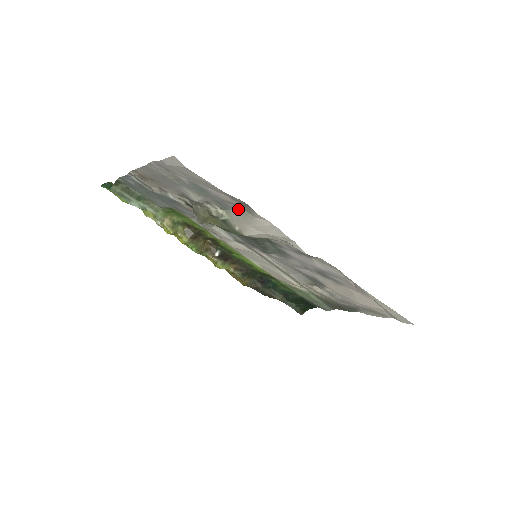
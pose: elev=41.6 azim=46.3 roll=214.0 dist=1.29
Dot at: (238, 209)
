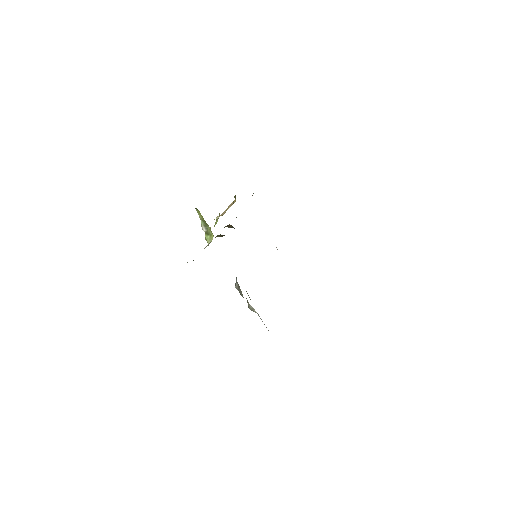
Dot at: (266, 327)
